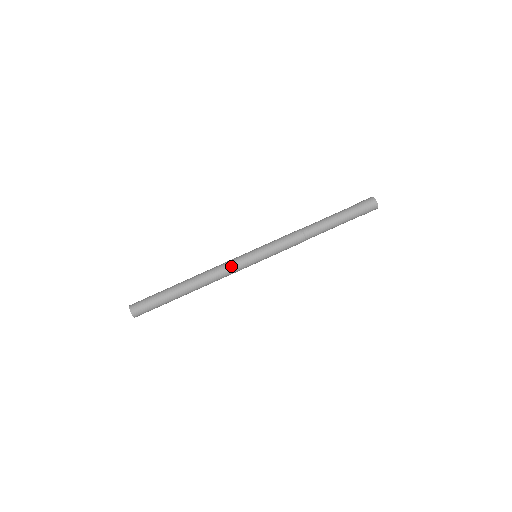
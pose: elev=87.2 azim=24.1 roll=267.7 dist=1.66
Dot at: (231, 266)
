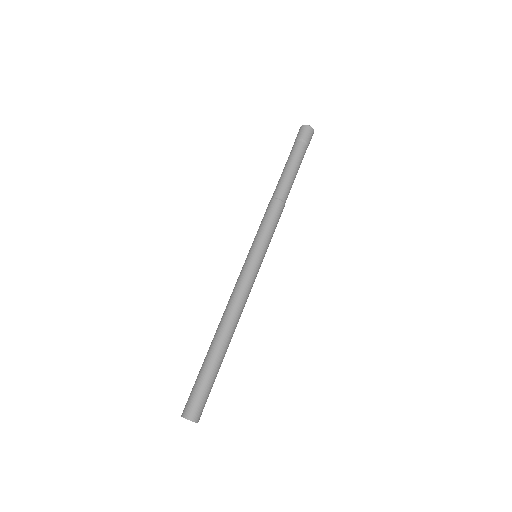
Dot at: (242, 282)
